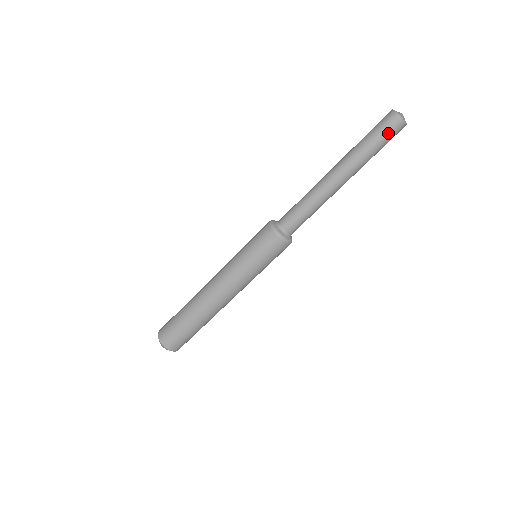
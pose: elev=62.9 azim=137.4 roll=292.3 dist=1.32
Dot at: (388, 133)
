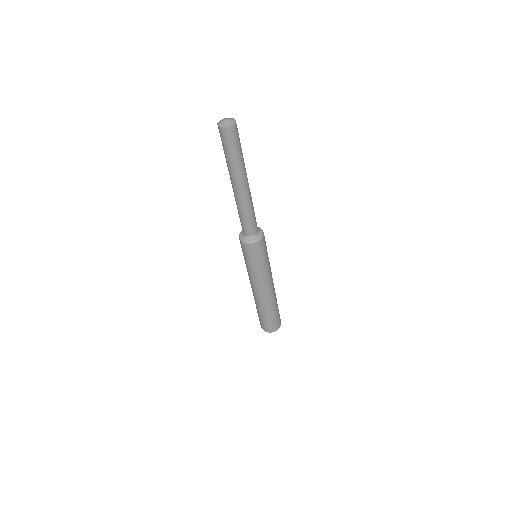
Dot at: (236, 140)
